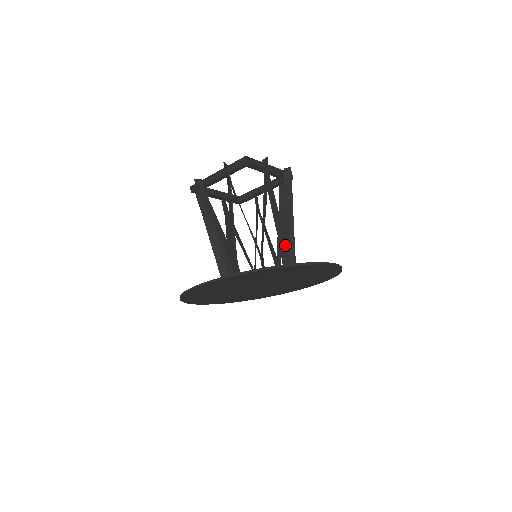
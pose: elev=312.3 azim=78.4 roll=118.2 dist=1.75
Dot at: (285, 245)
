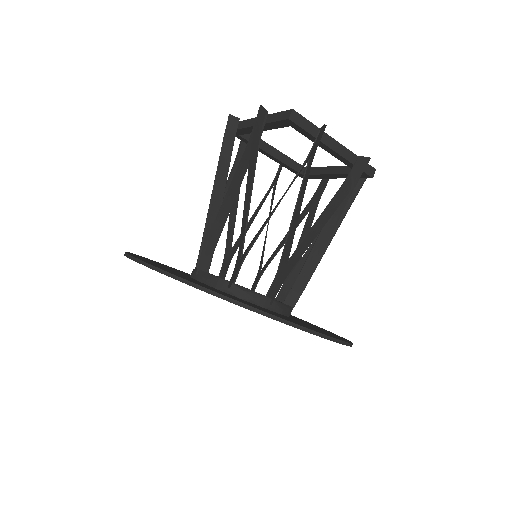
Dot at: (285, 264)
